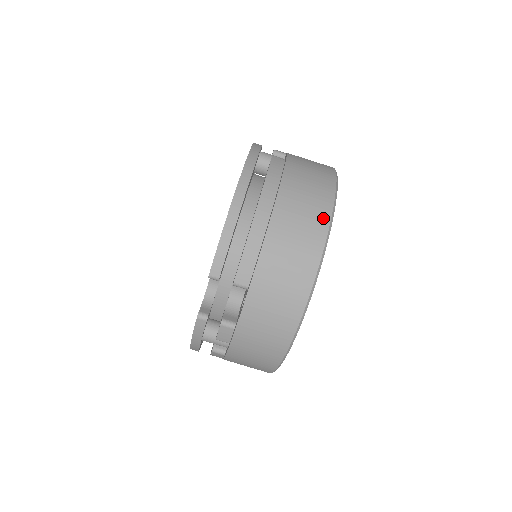
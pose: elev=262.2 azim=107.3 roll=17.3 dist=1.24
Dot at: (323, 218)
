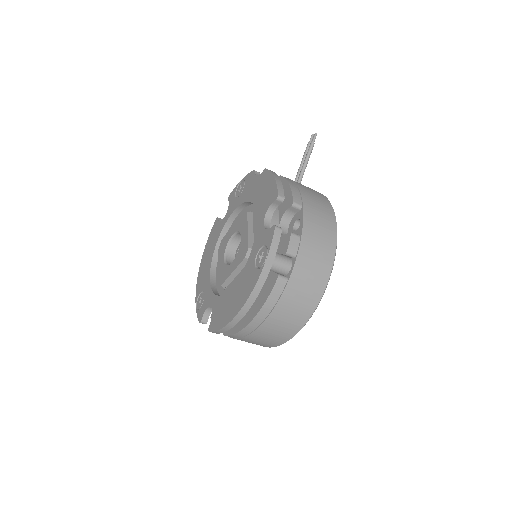
Dot at: (292, 333)
